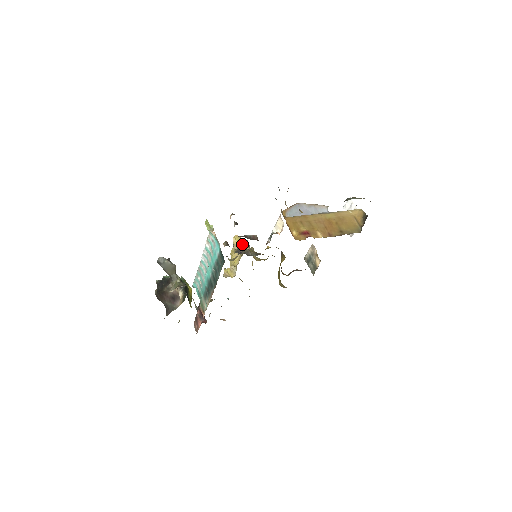
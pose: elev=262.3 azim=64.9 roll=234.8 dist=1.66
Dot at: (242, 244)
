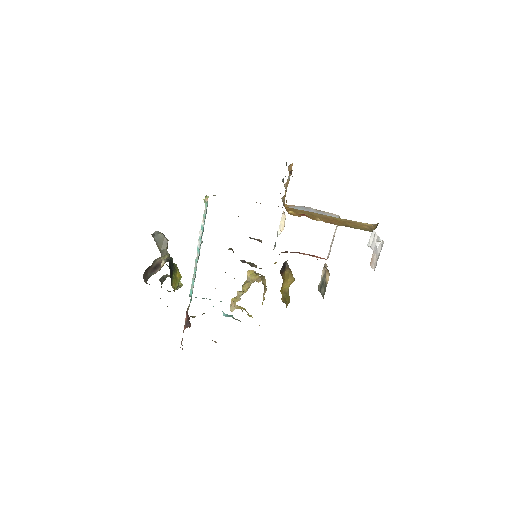
Dot at: (255, 276)
